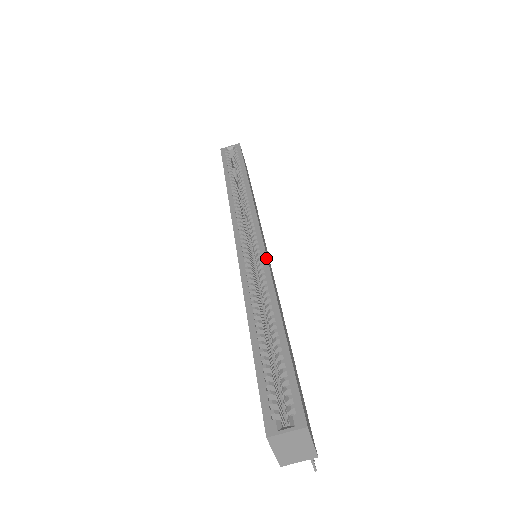
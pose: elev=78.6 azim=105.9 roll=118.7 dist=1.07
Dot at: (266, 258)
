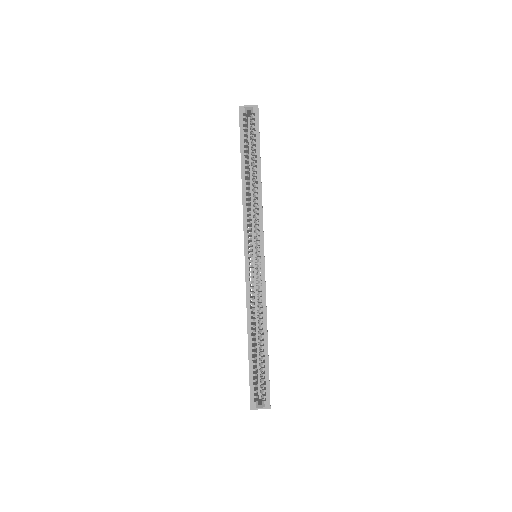
Dot at: (265, 283)
